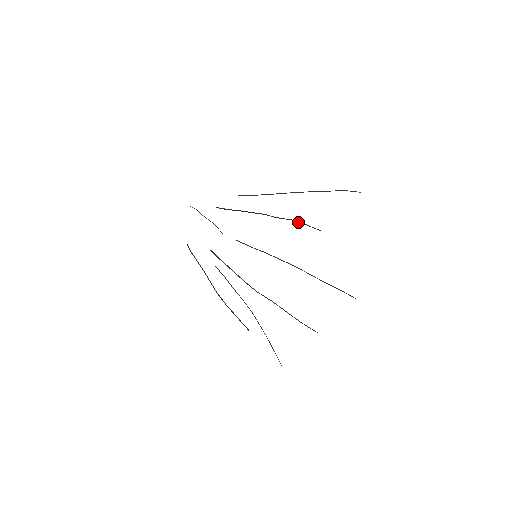
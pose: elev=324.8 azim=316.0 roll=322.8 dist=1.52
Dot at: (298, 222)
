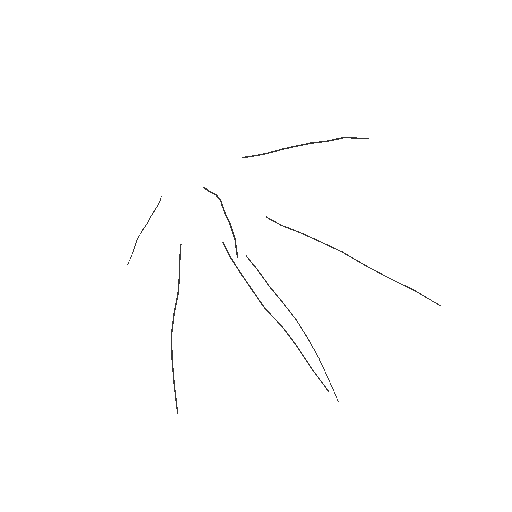
Dot at: occluded
